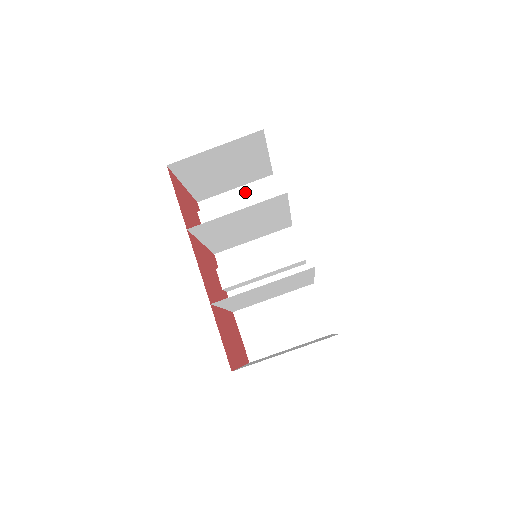
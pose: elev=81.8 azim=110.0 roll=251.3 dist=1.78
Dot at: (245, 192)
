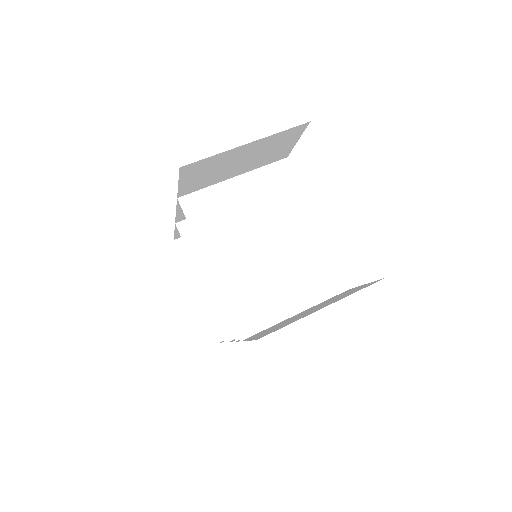
Dot at: occluded
